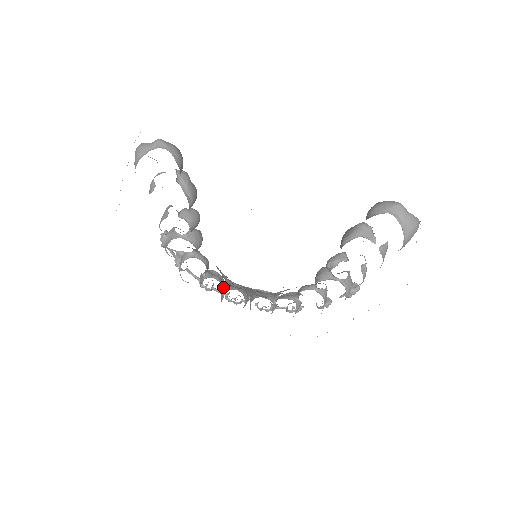
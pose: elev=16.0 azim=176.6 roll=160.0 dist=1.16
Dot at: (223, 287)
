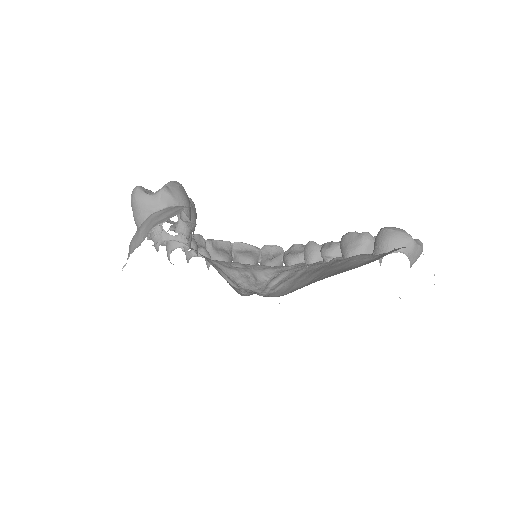
Dot at: occluded
